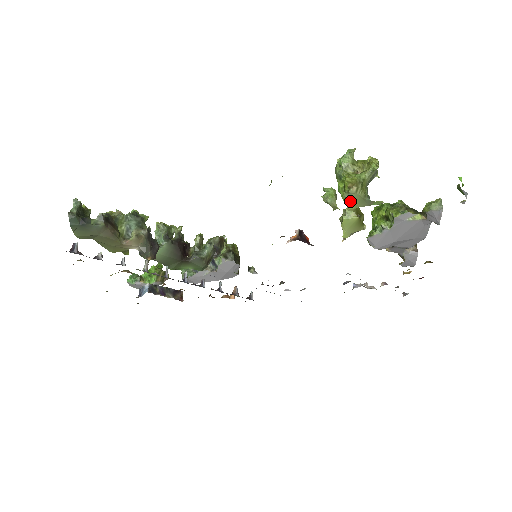
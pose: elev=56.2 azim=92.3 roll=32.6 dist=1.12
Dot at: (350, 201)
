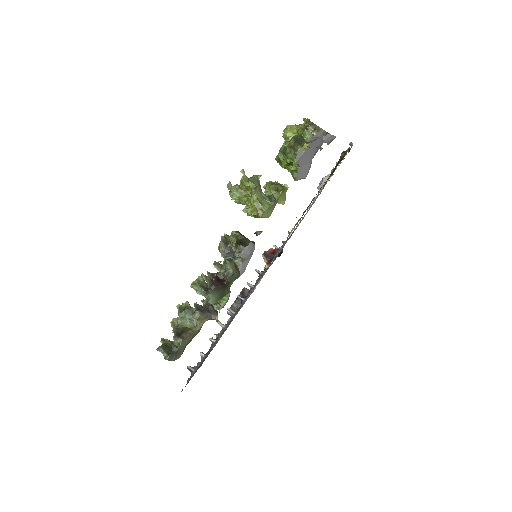
Dot at: (266, 216)
